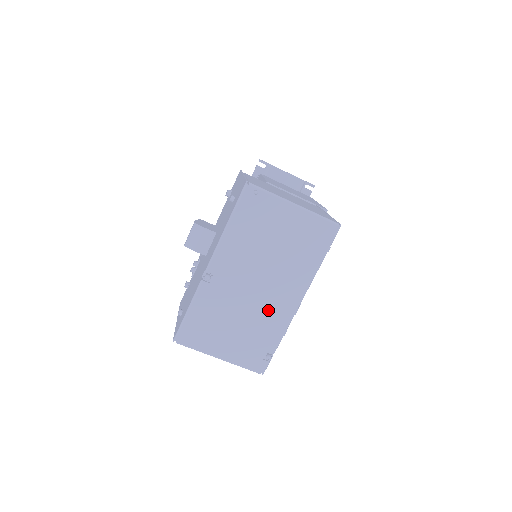
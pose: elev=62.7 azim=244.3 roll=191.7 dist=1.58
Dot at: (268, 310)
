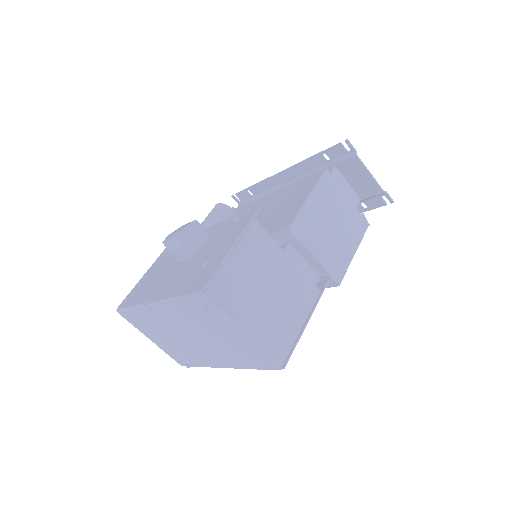
Dot at: (196, 352)
